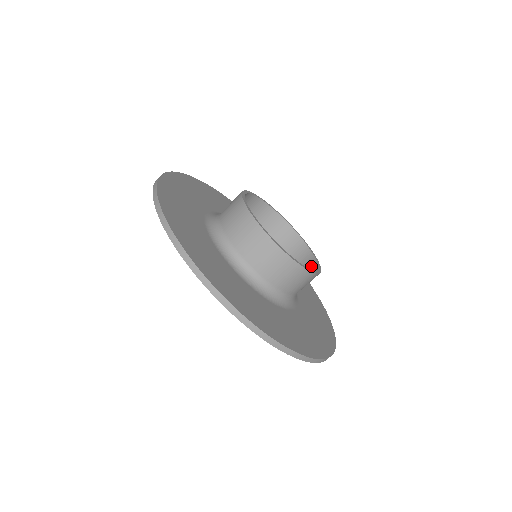
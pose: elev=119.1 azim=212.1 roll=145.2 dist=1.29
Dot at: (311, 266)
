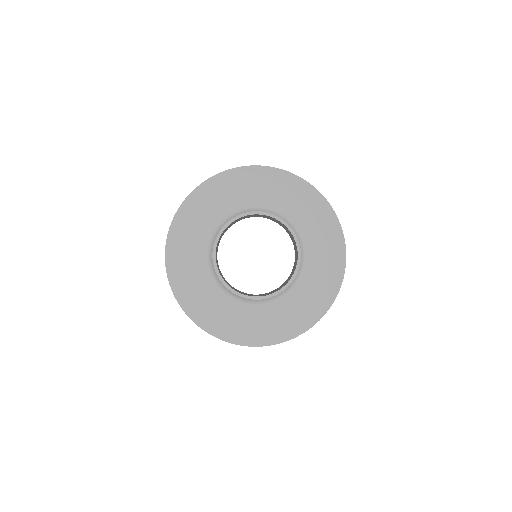
Dot at: (293, 240)
